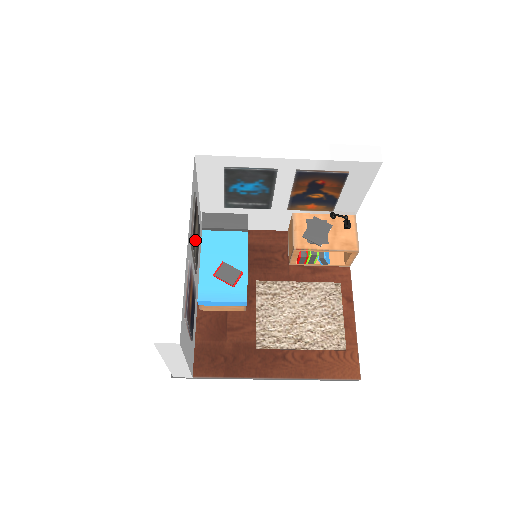
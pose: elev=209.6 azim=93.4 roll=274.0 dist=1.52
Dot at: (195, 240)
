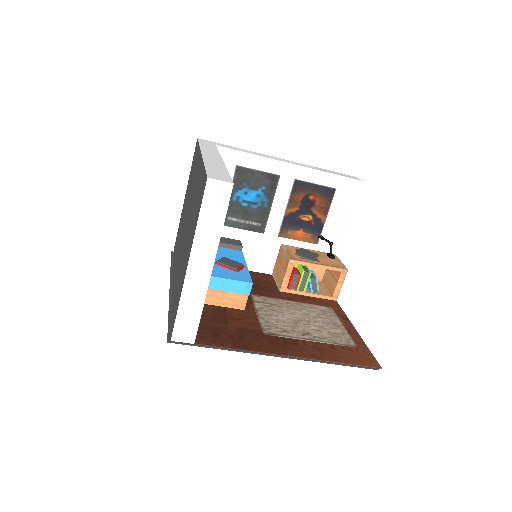
Dot at: occluded
